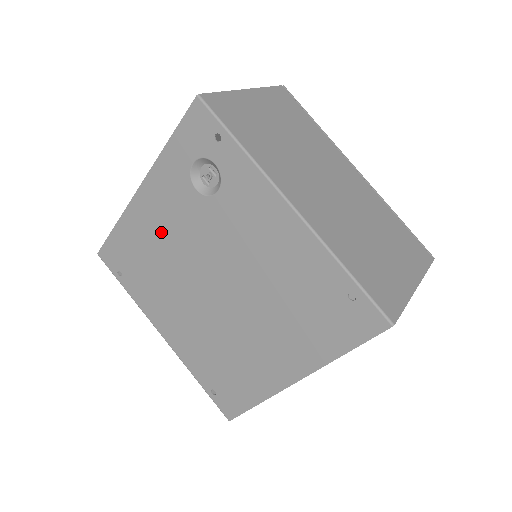
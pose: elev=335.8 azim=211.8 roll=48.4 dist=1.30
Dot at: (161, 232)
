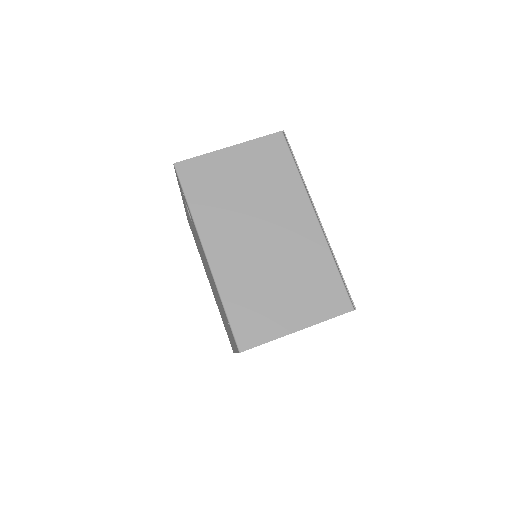
Dot at: occluded
